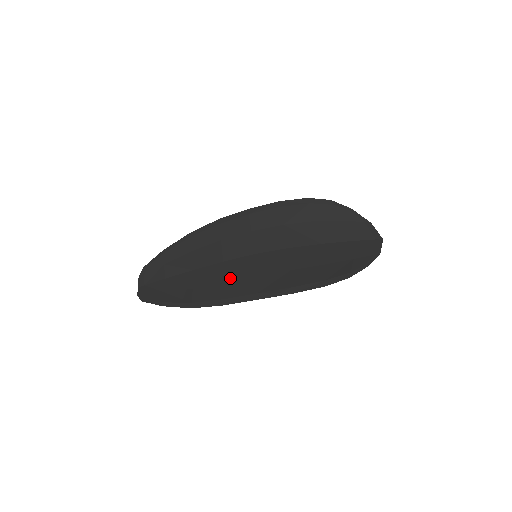
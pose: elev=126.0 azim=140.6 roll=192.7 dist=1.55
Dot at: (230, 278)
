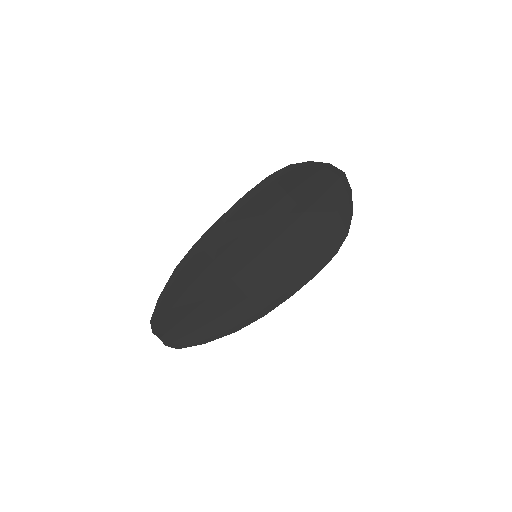
Dot at: (251, 290)
